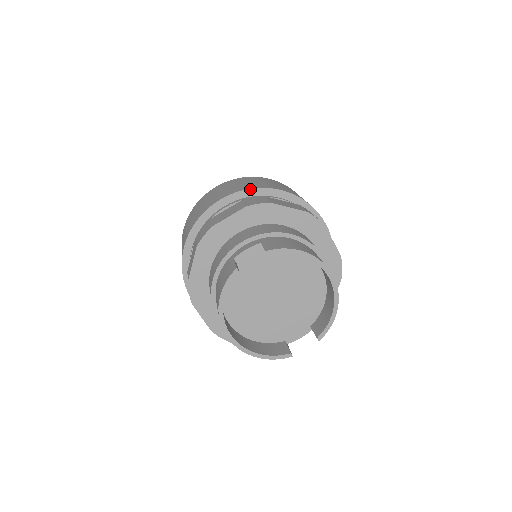
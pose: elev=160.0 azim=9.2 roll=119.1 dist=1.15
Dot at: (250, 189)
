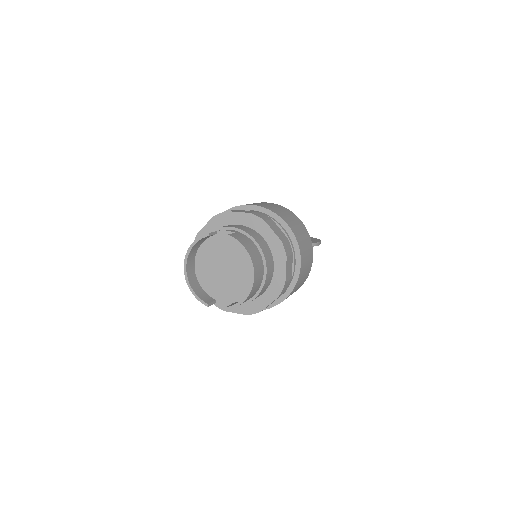
Dot at: (270, 210)
